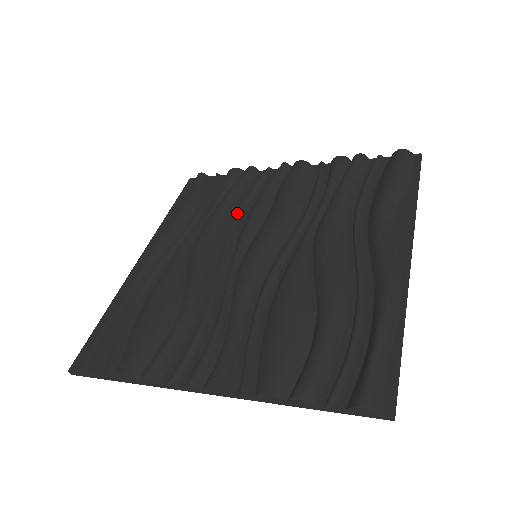
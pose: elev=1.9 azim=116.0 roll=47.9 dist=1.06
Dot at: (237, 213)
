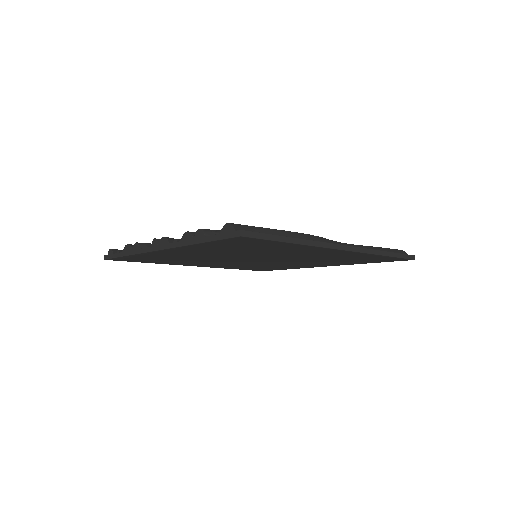
Dot at: occluded
